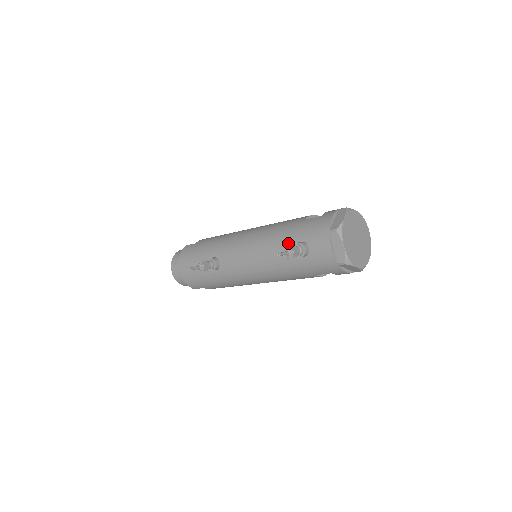
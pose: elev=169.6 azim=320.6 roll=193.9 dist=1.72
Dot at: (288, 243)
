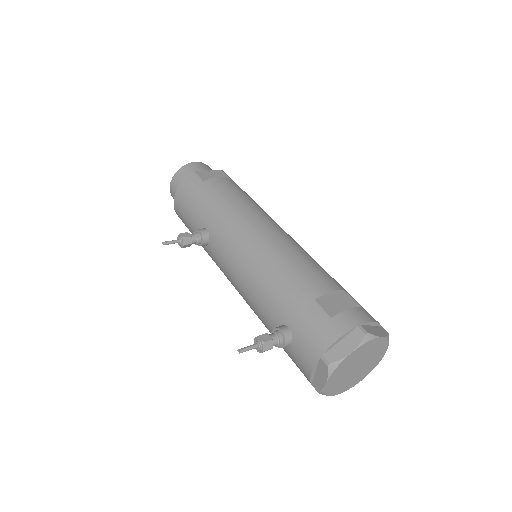
Dot at: (277, 312)
